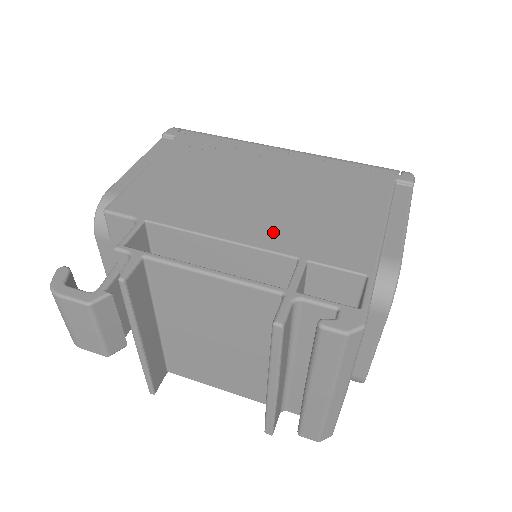
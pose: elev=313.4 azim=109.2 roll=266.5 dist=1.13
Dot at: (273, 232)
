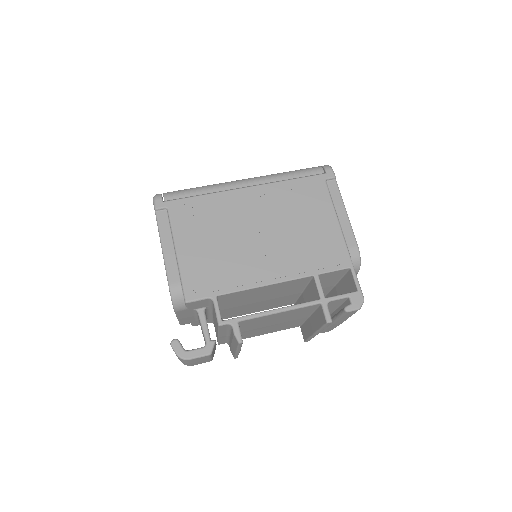
Dot at: (290, 264)
